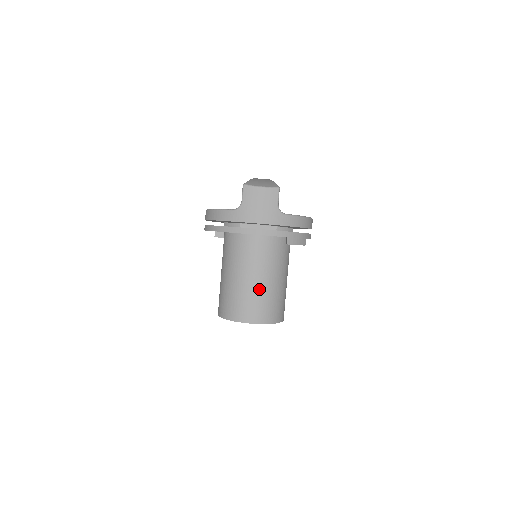
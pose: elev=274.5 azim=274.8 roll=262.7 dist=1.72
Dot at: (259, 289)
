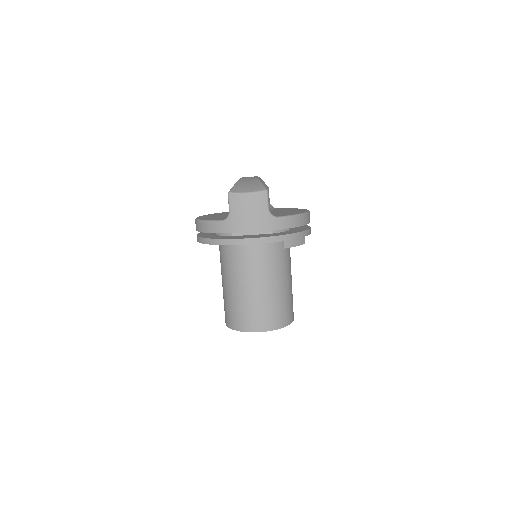
Dot at: (263, 296)
